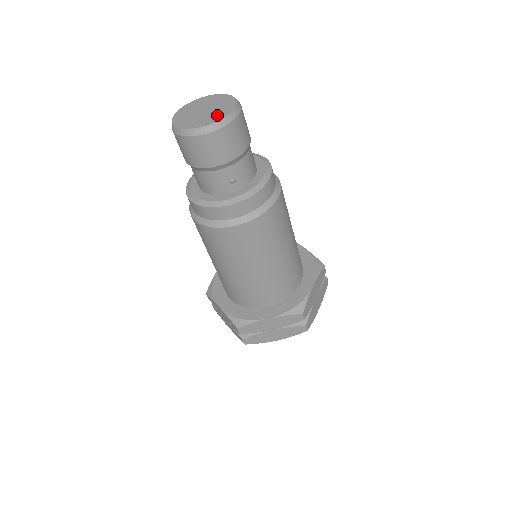
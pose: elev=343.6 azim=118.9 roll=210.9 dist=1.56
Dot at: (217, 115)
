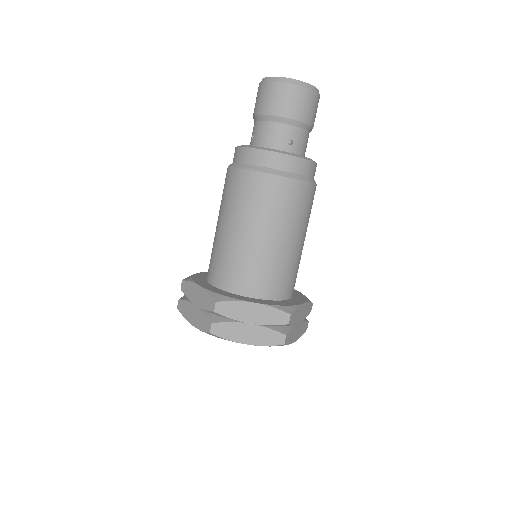
Dot at: occluded
